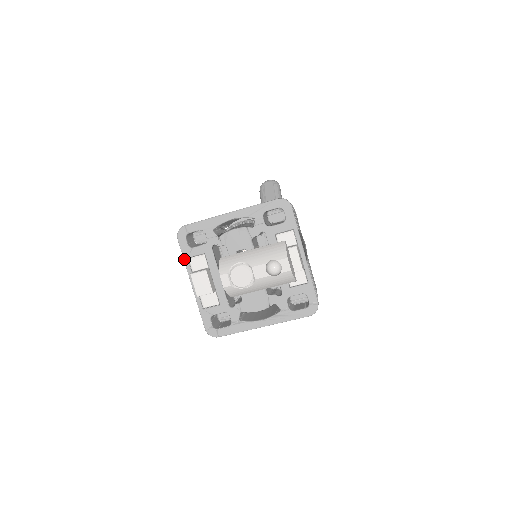
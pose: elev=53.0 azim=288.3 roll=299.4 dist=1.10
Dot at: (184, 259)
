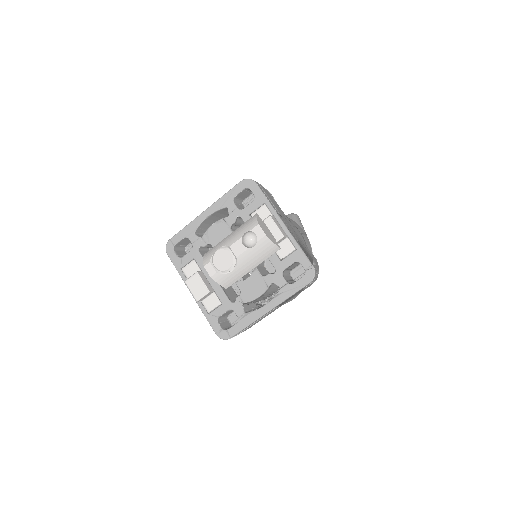
Dot at: (178, 271)
